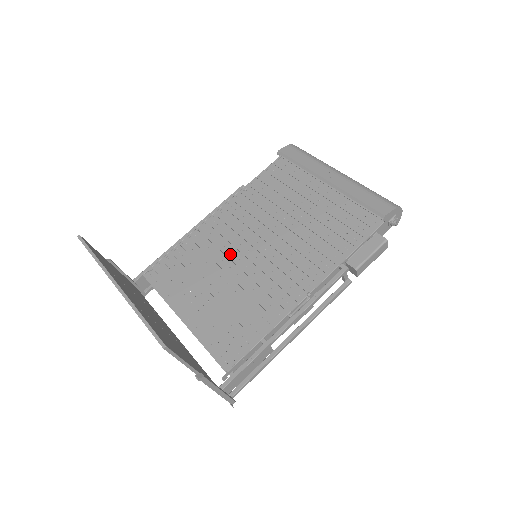
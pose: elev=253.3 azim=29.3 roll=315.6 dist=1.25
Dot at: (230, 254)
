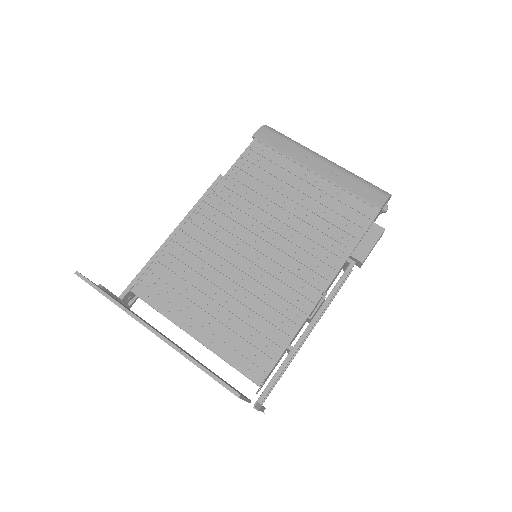
Dot at: (228, 257)
